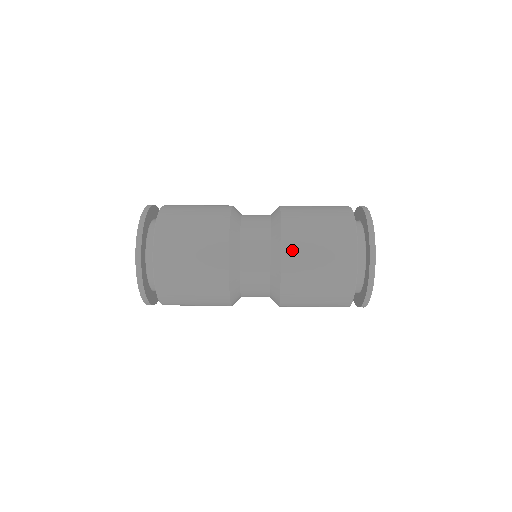
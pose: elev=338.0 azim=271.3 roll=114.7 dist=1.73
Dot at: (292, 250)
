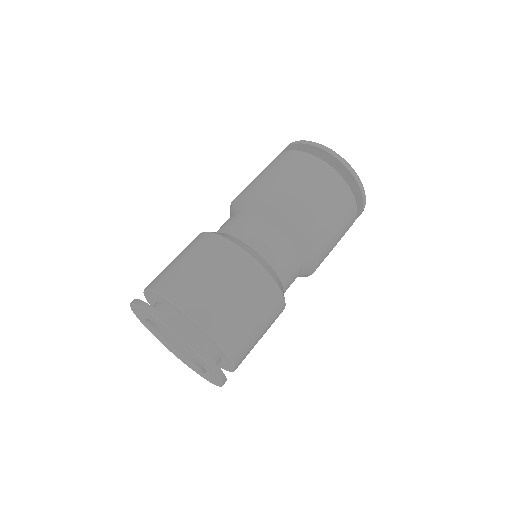
Dot at: (322, 250)
